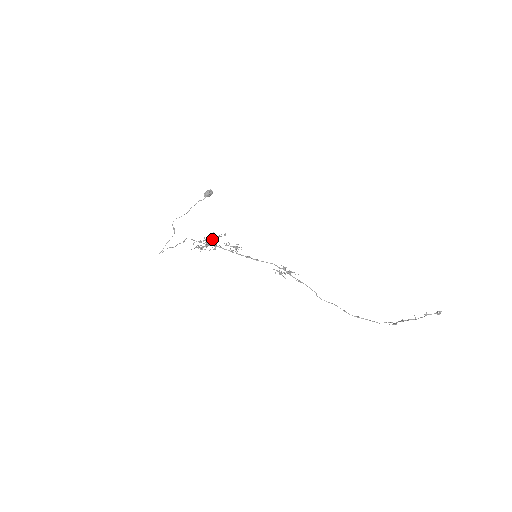
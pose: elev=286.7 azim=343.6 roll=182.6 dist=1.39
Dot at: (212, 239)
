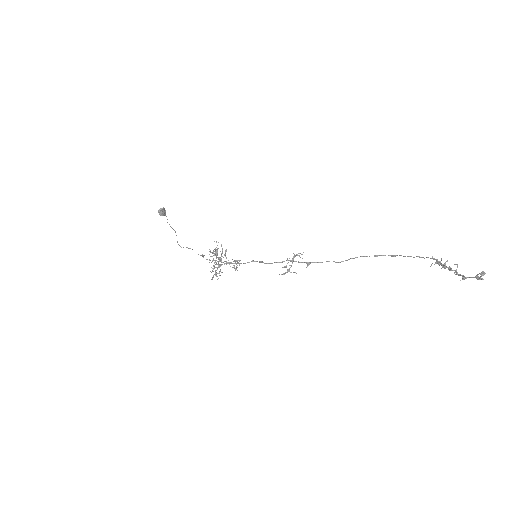
Dot at: occluded
